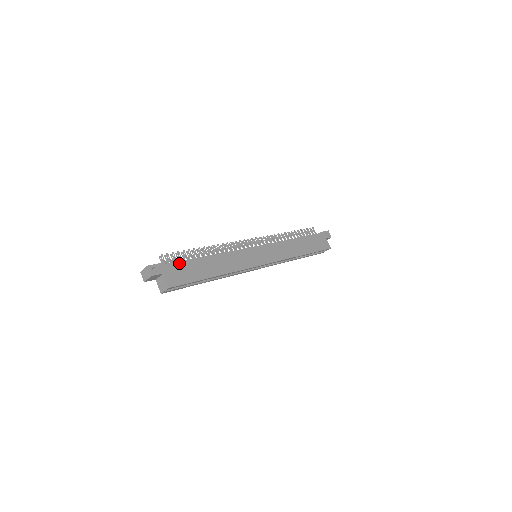
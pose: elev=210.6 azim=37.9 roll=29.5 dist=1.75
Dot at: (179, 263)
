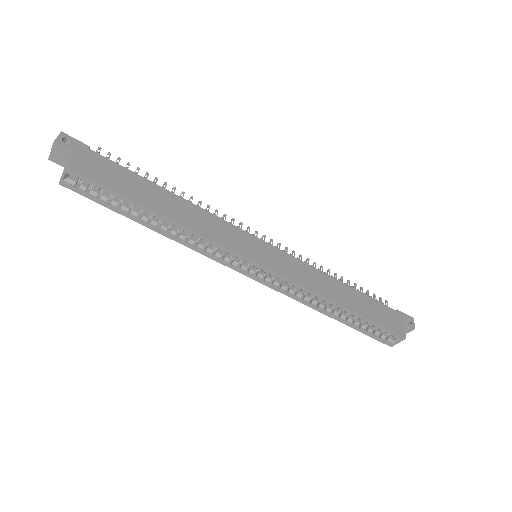
Dot at: (113, 163)
